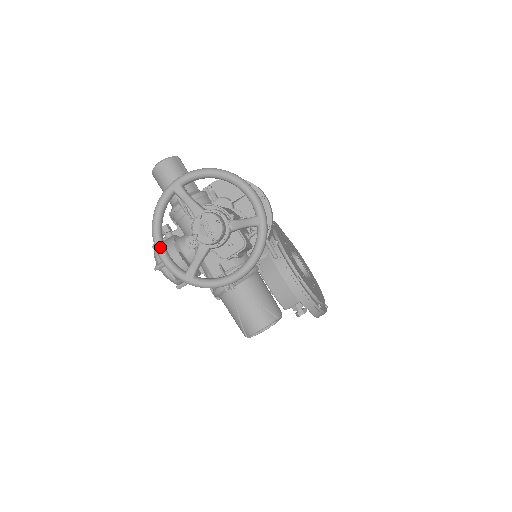
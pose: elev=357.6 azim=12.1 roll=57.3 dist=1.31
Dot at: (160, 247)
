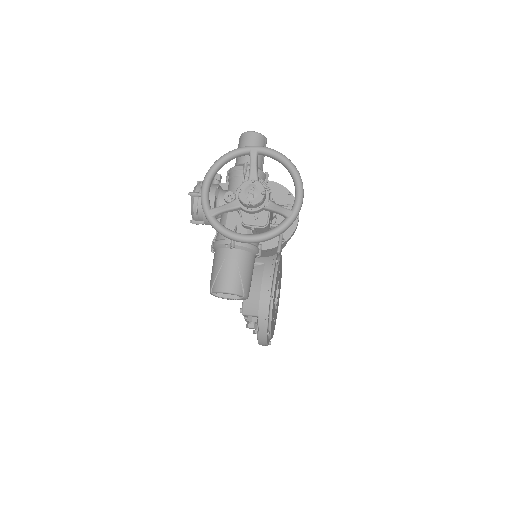
Dot at: (209, 179)
